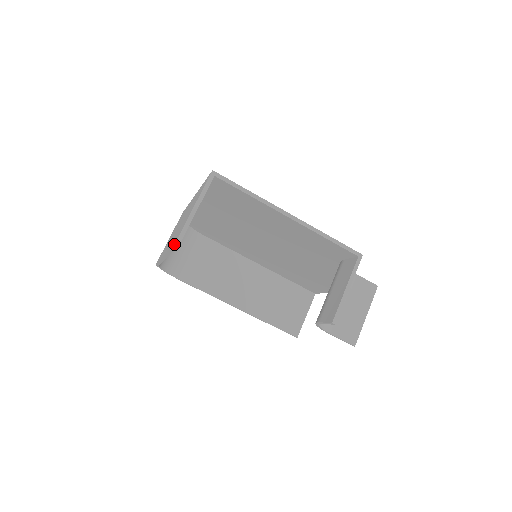
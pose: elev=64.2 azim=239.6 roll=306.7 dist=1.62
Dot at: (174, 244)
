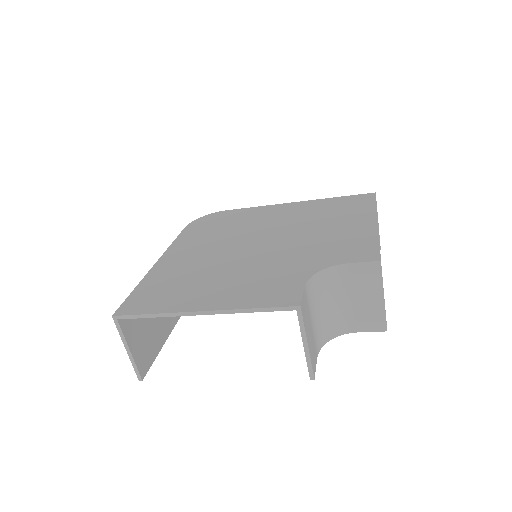
Dot at: (143, 374)
